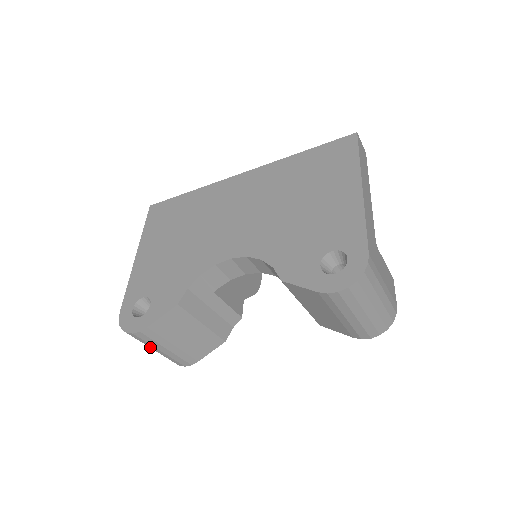
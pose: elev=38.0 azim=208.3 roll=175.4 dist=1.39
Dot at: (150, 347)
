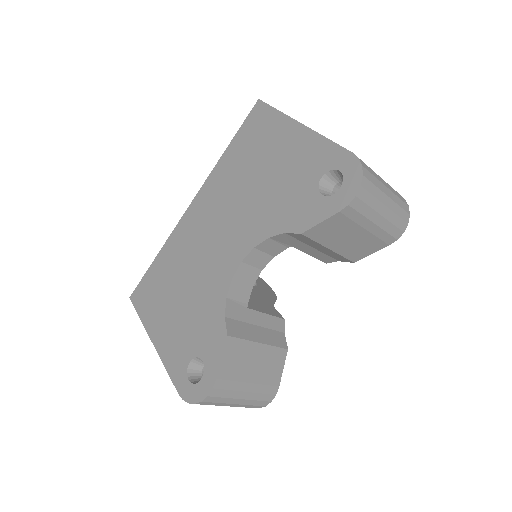
Dot at: (230, 403)
